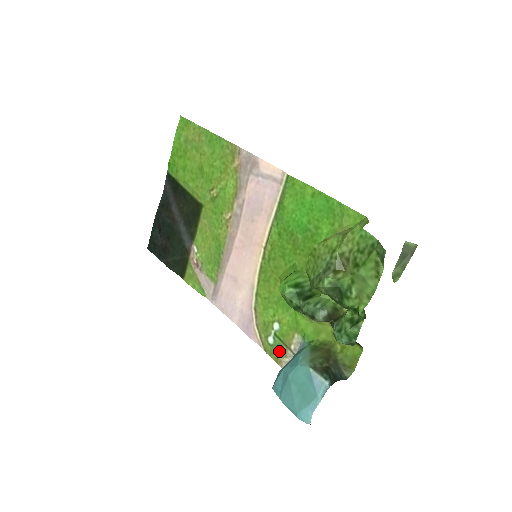
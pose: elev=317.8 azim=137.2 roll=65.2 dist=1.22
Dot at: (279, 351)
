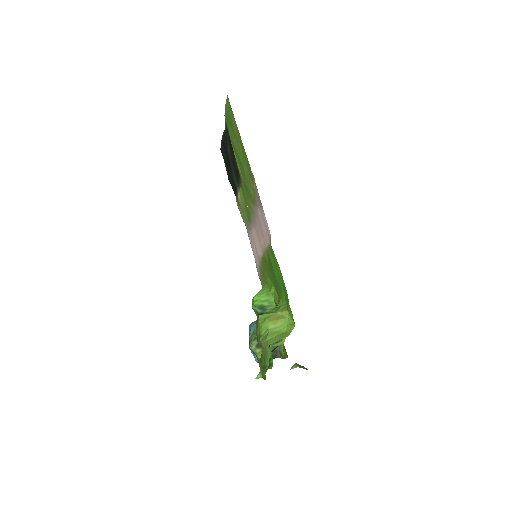
Dot at: occluded
